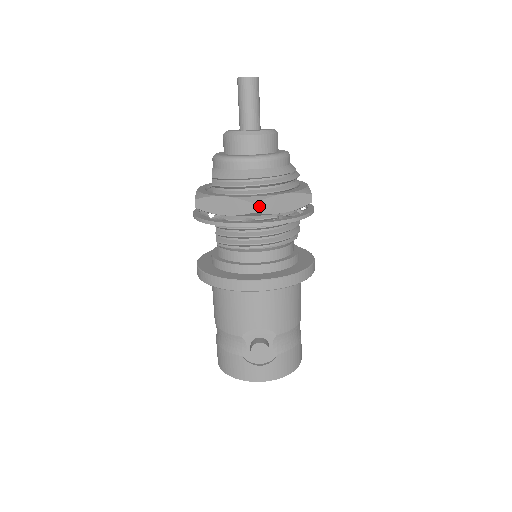
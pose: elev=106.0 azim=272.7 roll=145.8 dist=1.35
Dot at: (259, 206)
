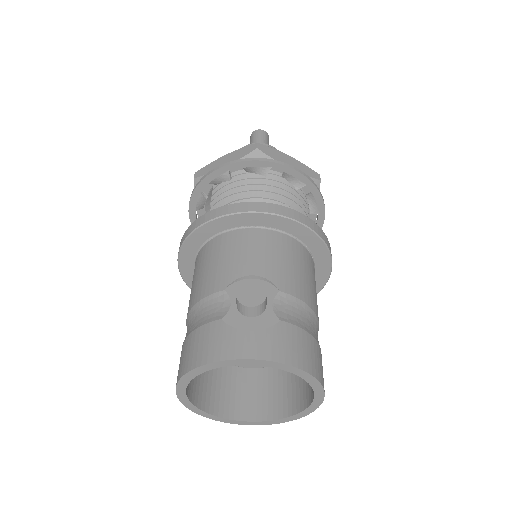
Dot at: (262, 148)
